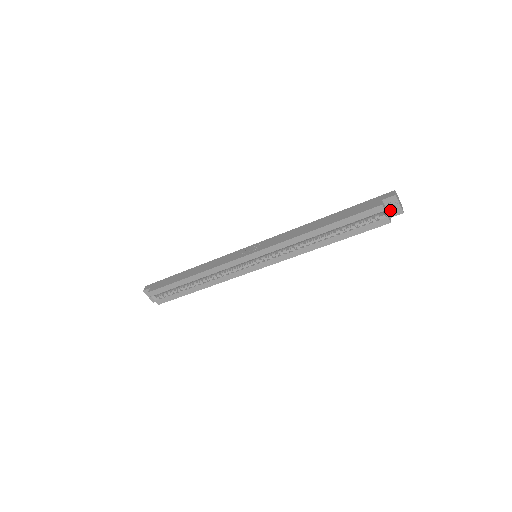
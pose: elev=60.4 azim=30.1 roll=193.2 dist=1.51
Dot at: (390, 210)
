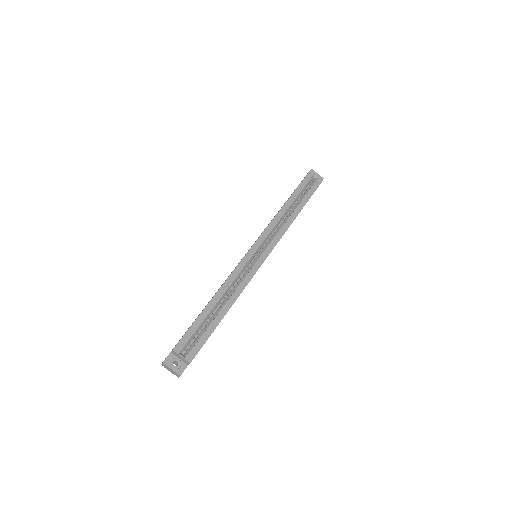
Dot at: occluded
